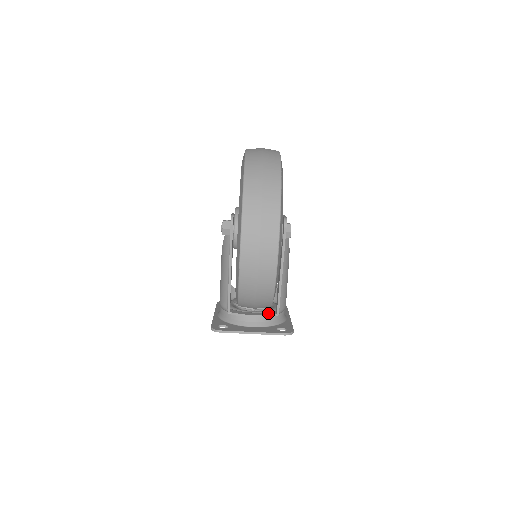
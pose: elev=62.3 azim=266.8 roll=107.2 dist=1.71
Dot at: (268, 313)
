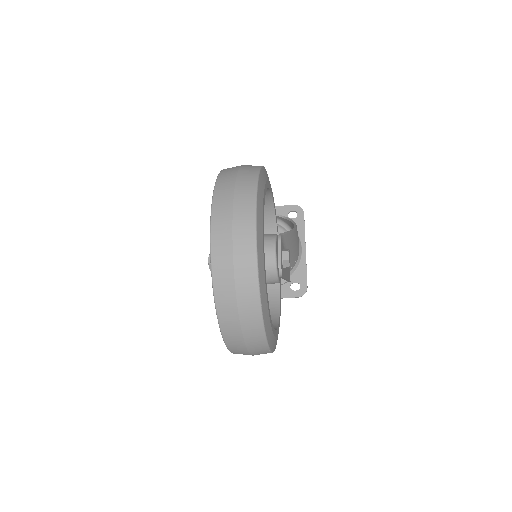
Dot at: occluded
